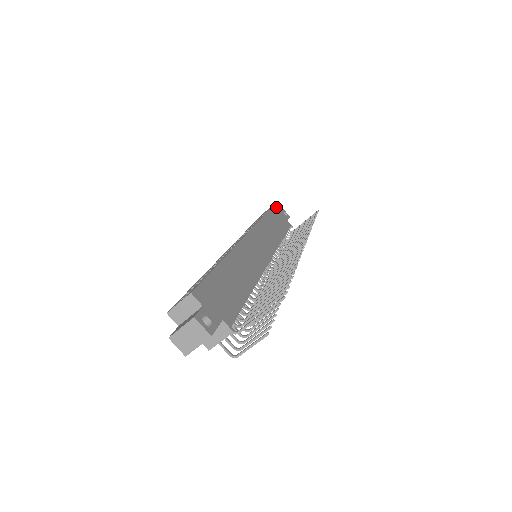
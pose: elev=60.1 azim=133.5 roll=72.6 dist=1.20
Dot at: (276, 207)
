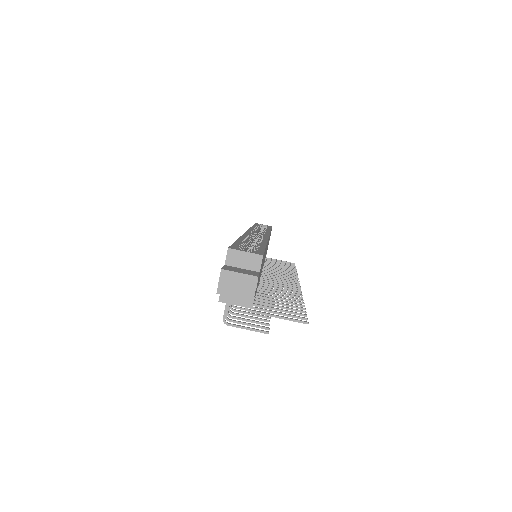
Dot at: occluded
